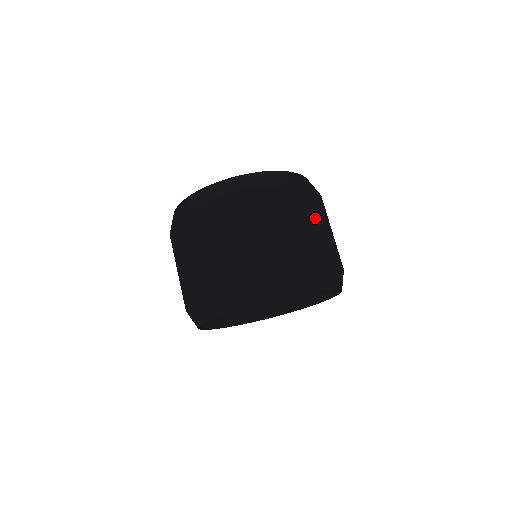
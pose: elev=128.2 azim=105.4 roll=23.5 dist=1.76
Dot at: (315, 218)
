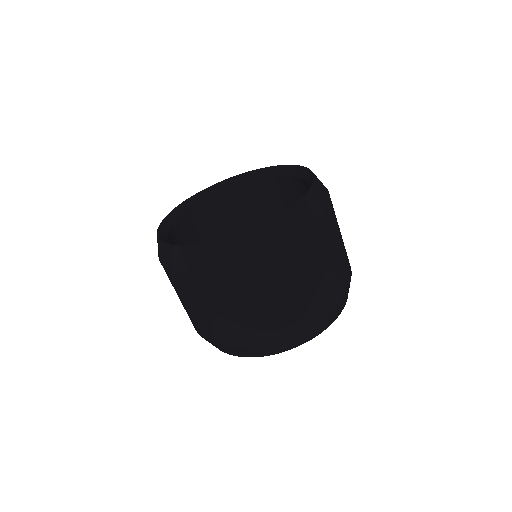
Dot at: (339, 229)
